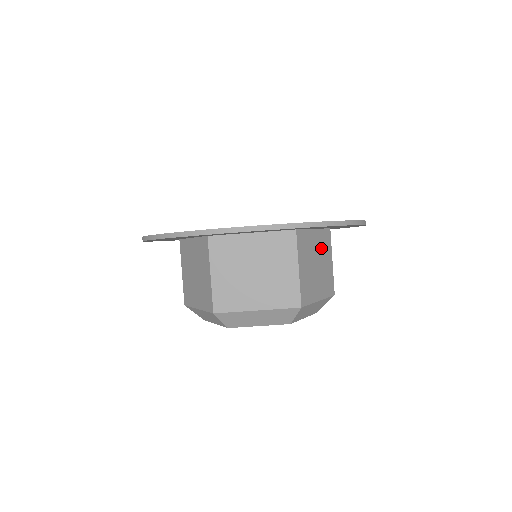
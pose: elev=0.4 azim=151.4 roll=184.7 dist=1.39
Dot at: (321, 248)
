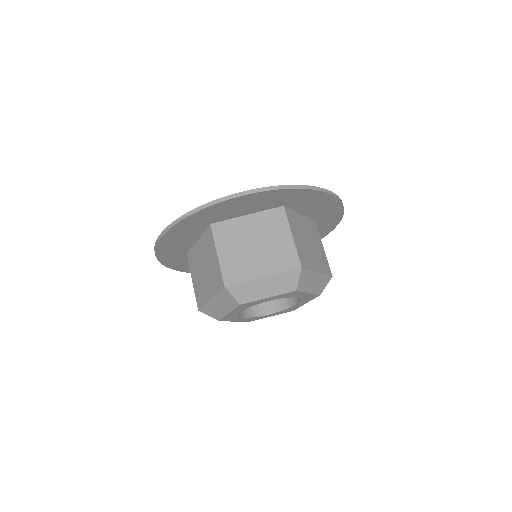
Dot at: (310, 232)
